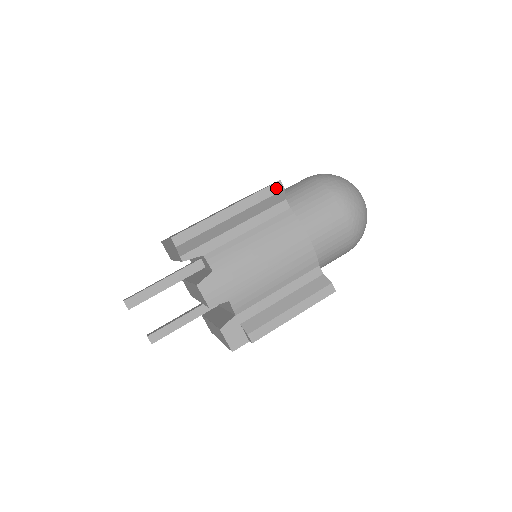
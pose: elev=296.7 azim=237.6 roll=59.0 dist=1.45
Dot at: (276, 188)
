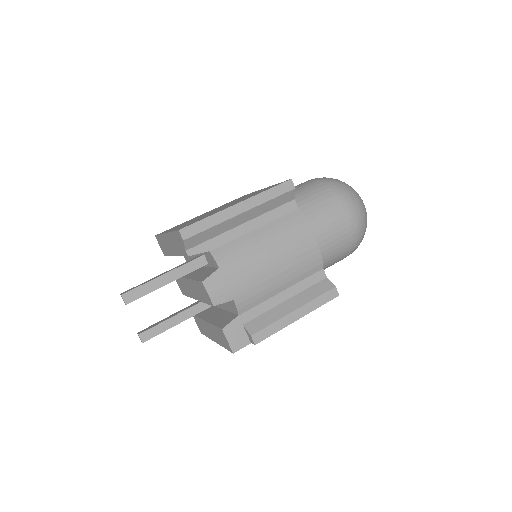
Dot at: (287, 187)
